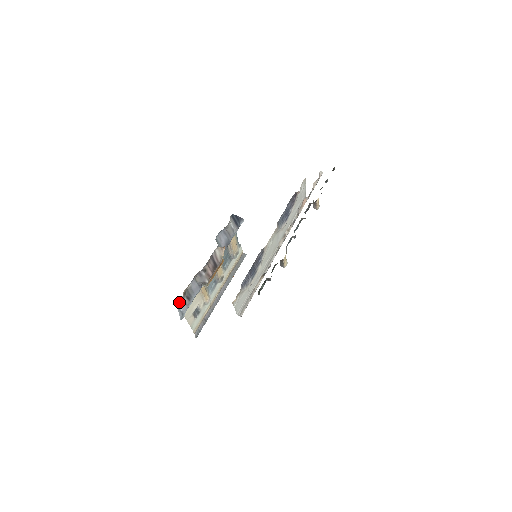
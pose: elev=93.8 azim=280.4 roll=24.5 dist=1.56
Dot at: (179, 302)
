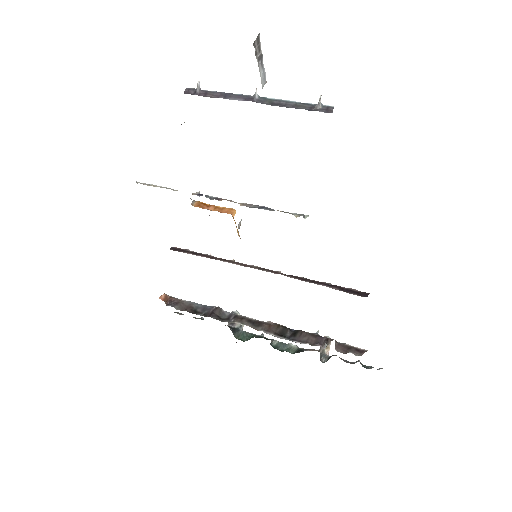
Dot at: occluded
